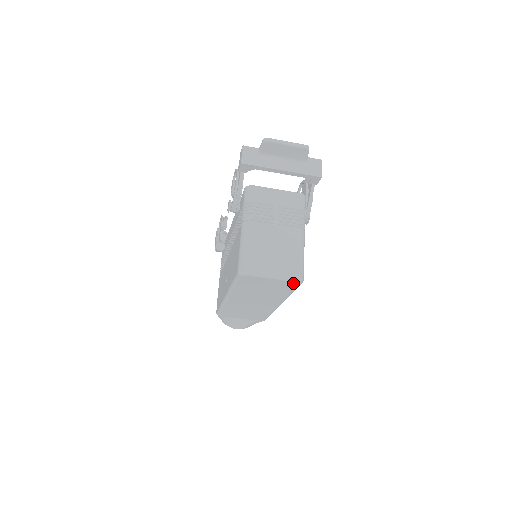
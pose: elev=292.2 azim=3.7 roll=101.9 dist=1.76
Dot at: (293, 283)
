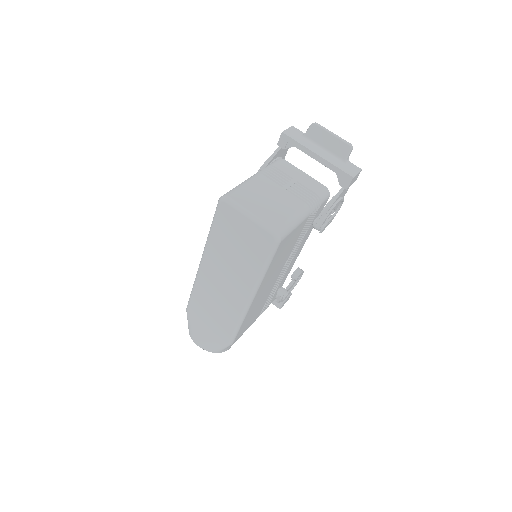
Dot at: (268, 238)
